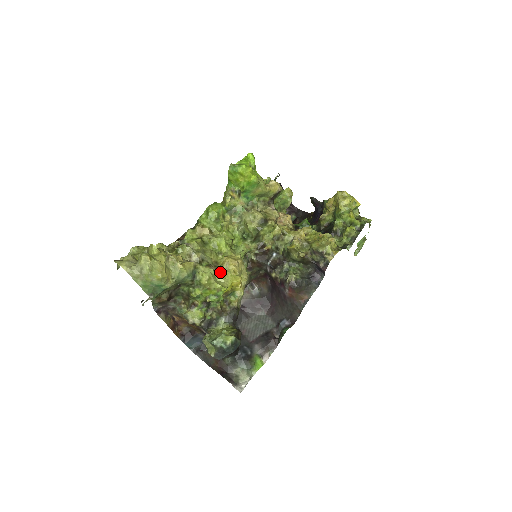
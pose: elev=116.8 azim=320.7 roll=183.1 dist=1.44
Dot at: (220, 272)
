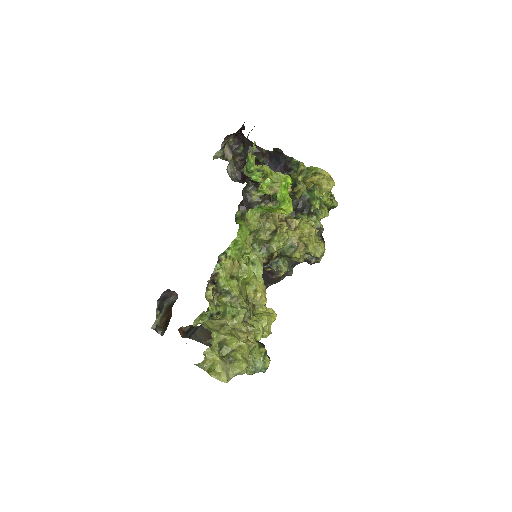
Dot at: (254, 308)
